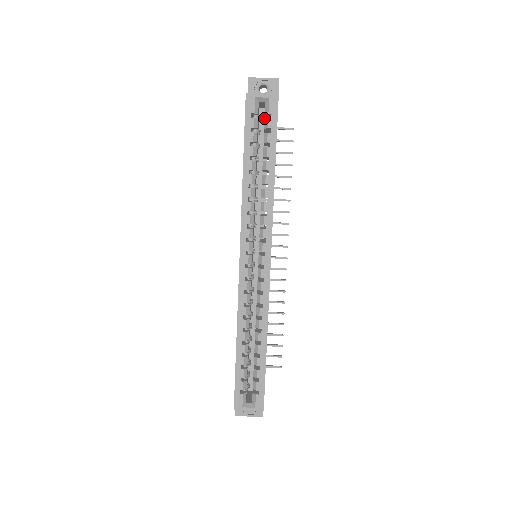
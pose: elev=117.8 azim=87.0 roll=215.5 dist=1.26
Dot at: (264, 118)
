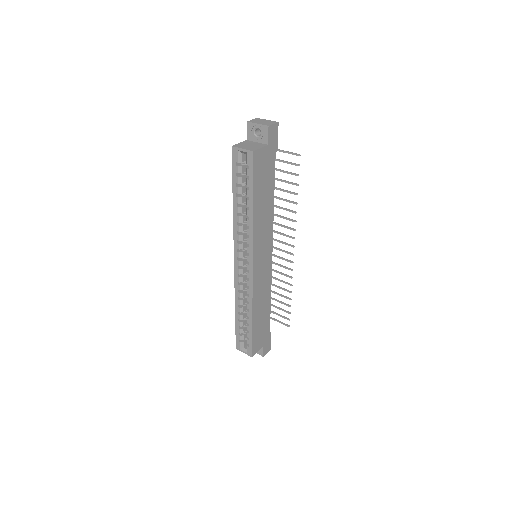
Dot at: occluded
